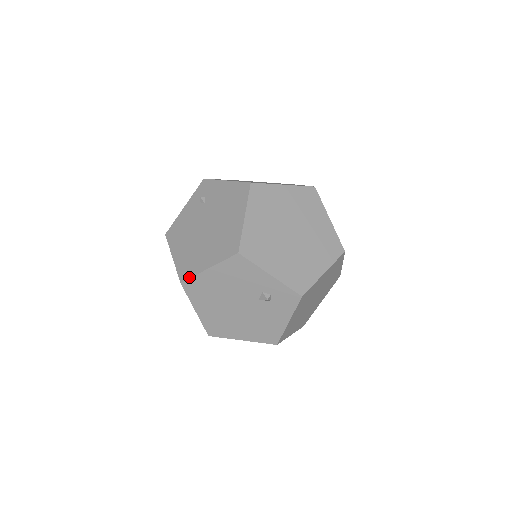
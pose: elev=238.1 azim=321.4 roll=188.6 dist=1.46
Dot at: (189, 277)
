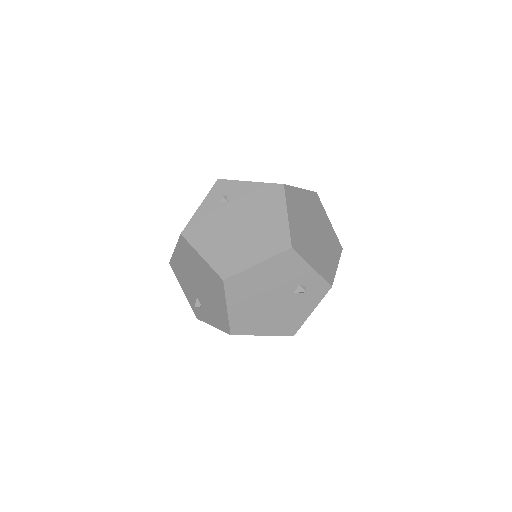
Dot at: (234, 274)
